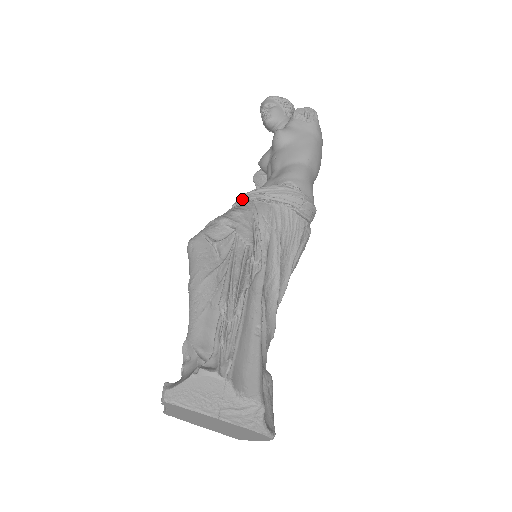
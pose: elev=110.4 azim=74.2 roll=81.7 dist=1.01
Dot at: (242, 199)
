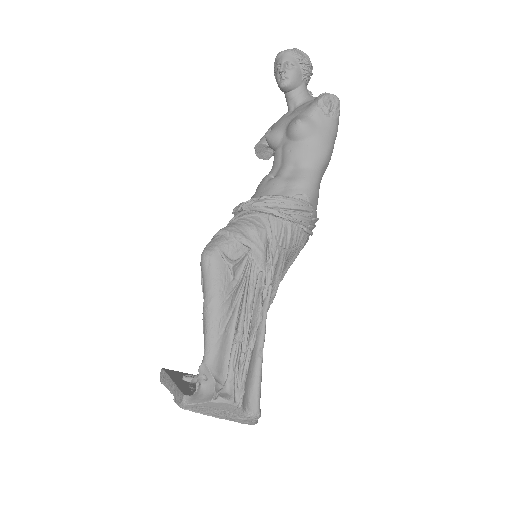
Dot at: (257, 210)
